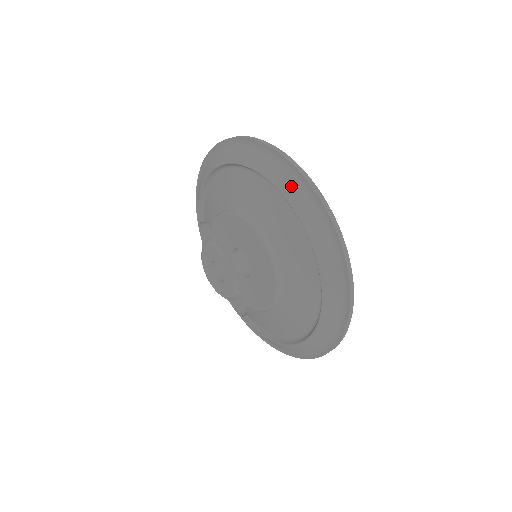
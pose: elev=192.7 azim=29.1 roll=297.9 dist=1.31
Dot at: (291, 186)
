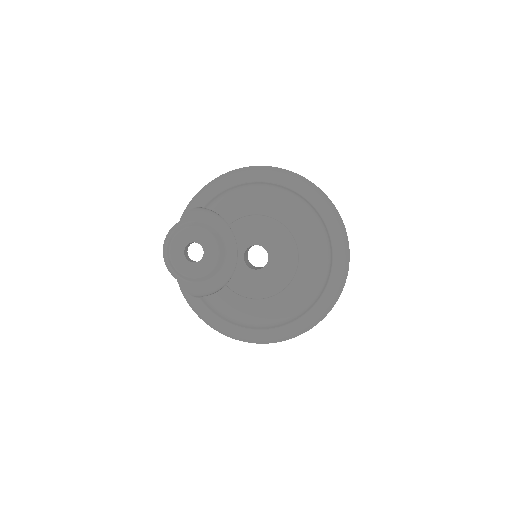
Dot at: (334, 227)
